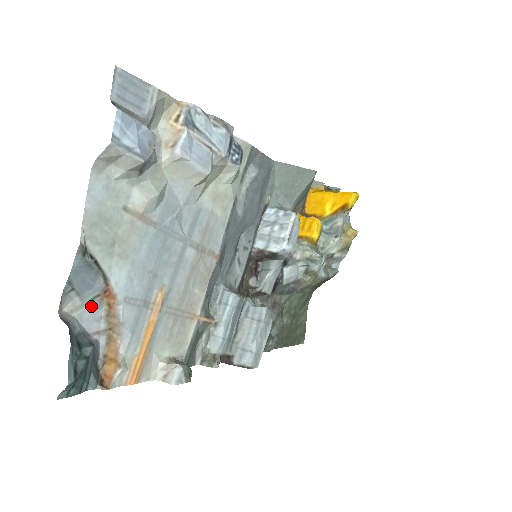
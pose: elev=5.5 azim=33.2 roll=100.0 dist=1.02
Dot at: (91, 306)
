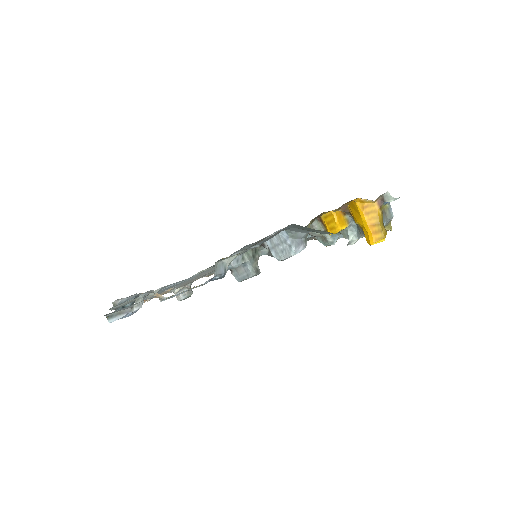
Dot at: occluded
